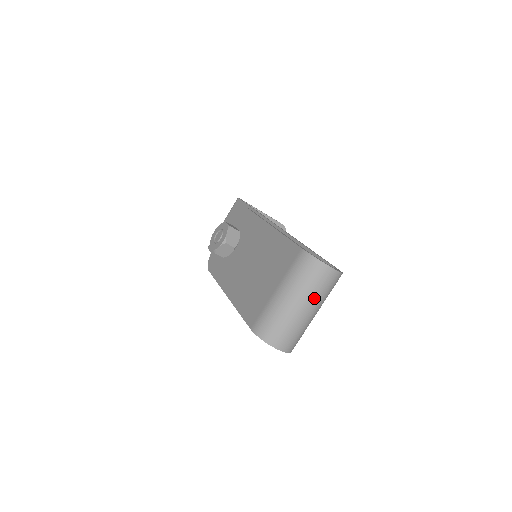
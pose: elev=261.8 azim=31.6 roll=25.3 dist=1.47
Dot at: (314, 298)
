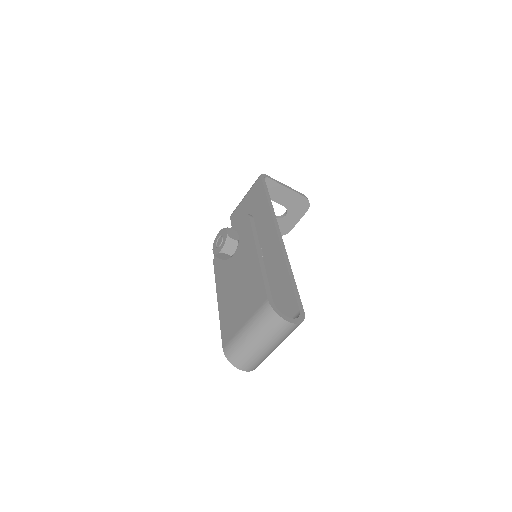
Dot at: (272, 341)
